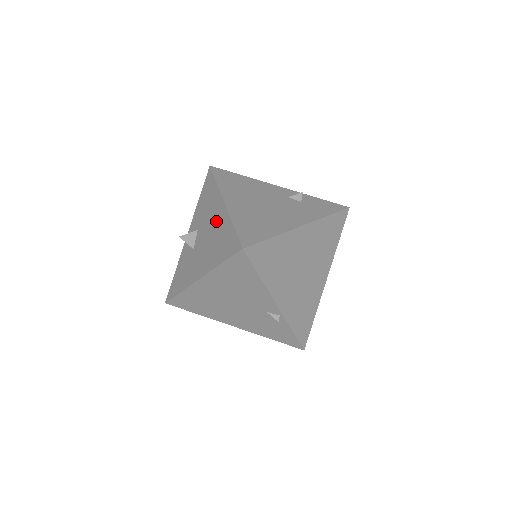
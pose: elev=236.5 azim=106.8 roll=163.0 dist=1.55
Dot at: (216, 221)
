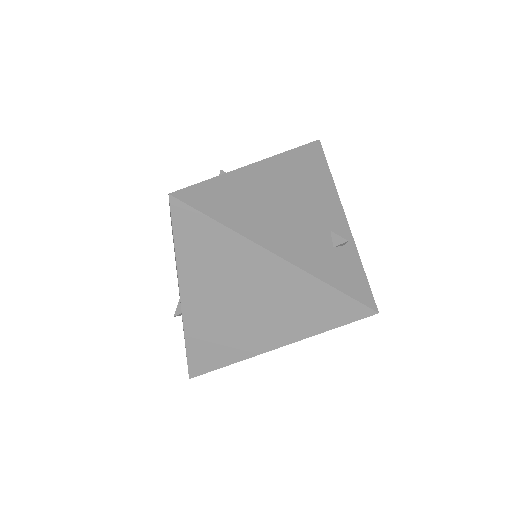
Dot at: occluded
